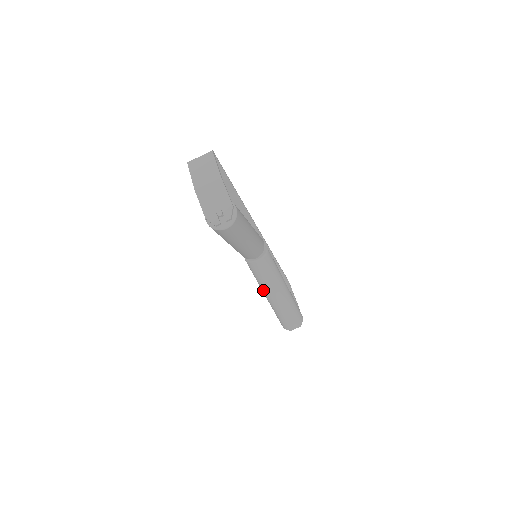
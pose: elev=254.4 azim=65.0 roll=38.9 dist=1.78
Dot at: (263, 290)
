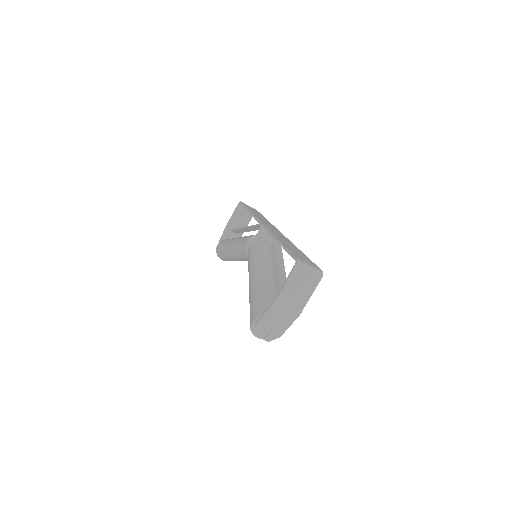
Dot at: (233, 250)
